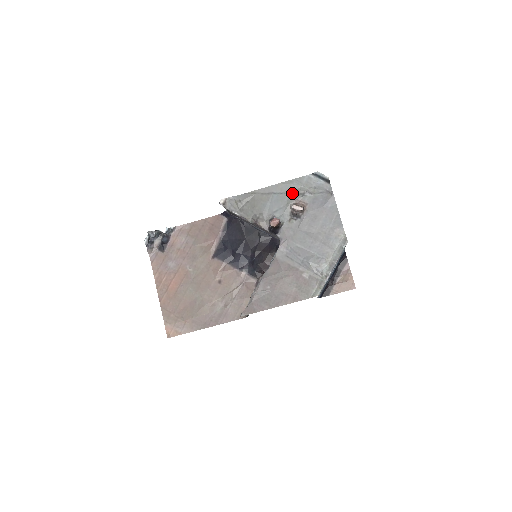
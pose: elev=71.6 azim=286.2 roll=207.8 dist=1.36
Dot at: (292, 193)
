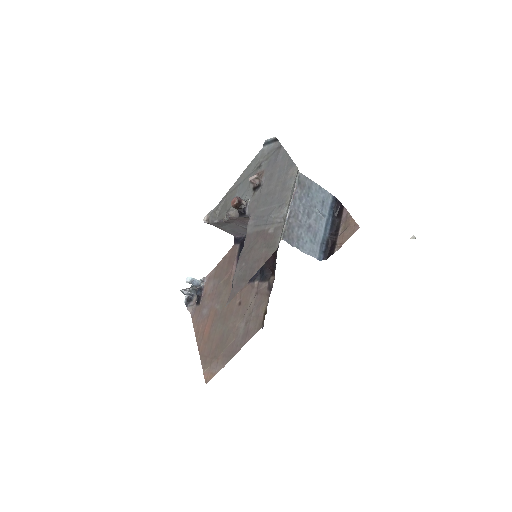
Dot at: (252, 172)
